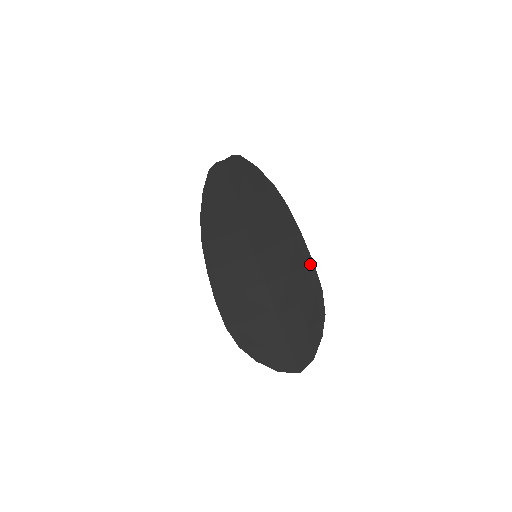
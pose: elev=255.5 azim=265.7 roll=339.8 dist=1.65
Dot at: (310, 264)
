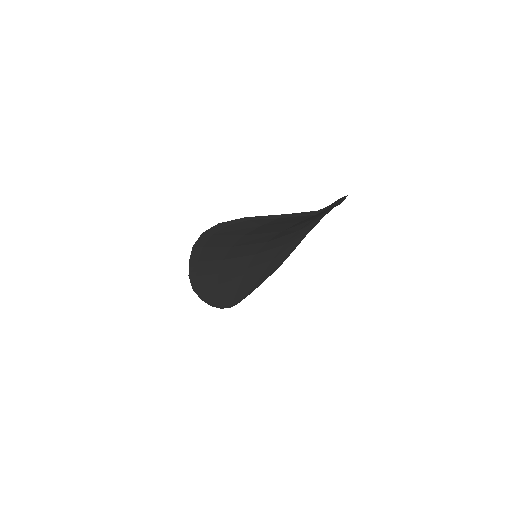
Dot at: occluded
